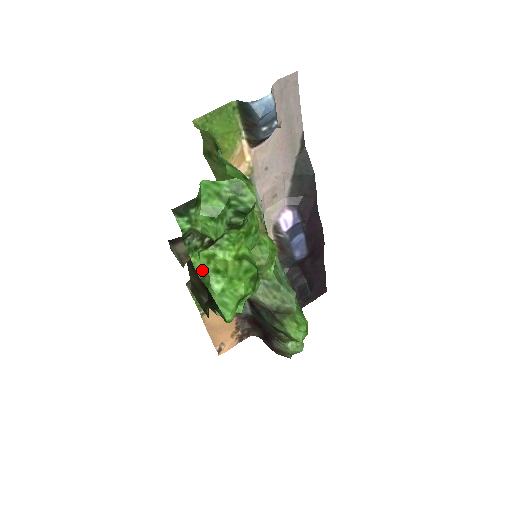
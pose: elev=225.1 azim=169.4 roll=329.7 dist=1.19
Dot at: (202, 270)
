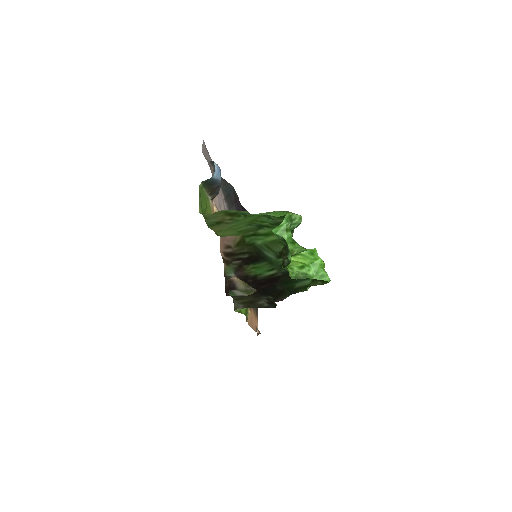
Dot at: (293, 275)
